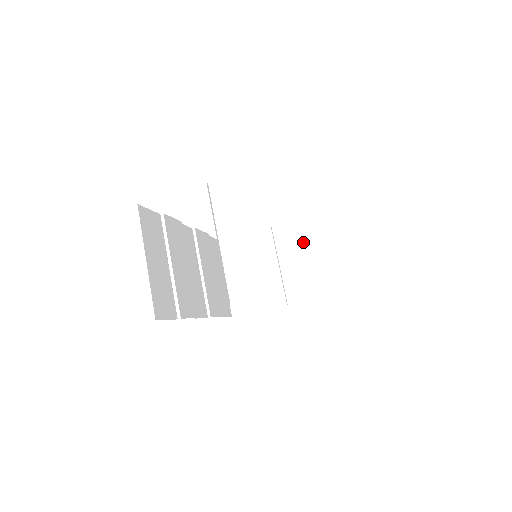
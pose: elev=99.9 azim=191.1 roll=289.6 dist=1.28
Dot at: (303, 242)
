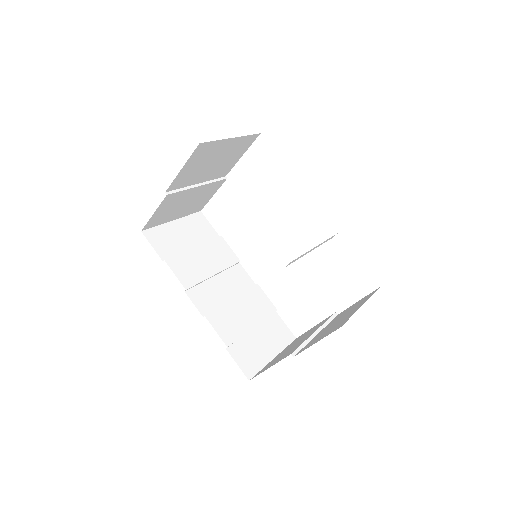
Dot at: (349, 310)
